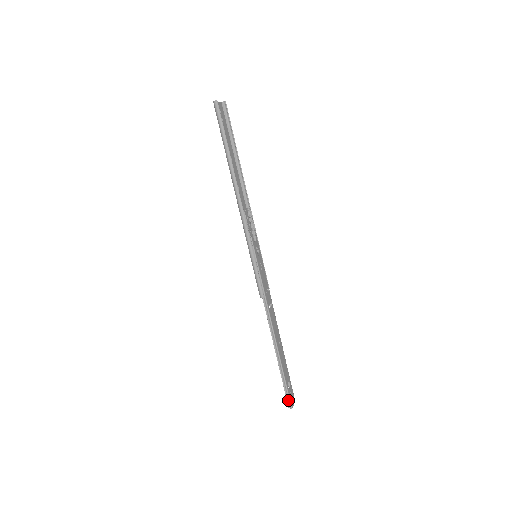
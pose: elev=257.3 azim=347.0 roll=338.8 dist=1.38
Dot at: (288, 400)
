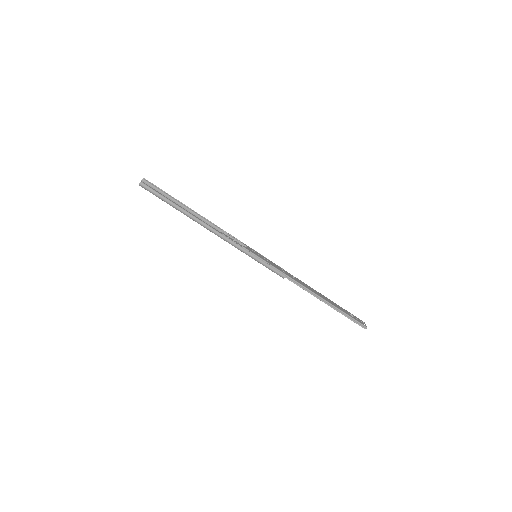
Dot at: (360, 325)
